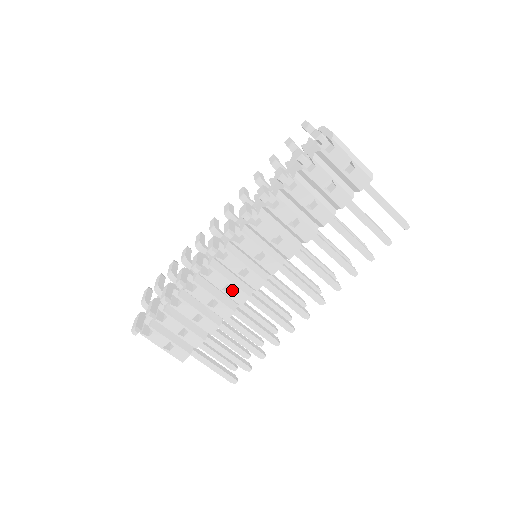
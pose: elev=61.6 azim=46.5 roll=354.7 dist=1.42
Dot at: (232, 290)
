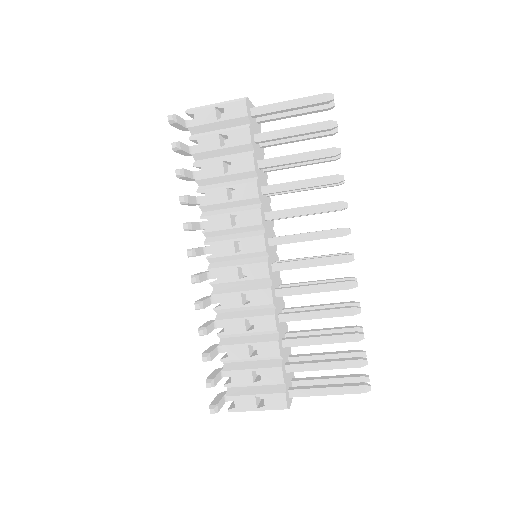
Dot at: (250, 298)
